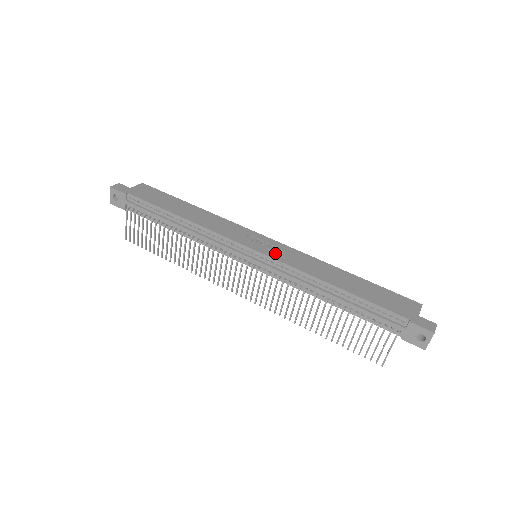
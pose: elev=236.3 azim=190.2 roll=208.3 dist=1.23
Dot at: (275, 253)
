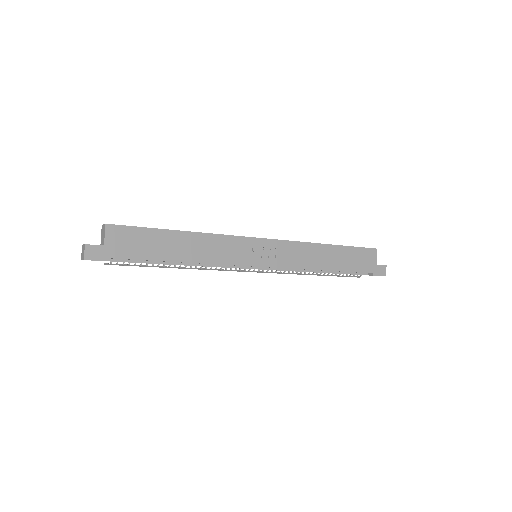
Dot at: (278, 259)
